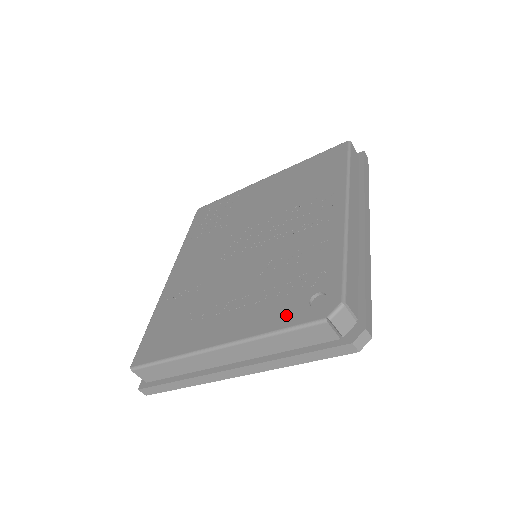
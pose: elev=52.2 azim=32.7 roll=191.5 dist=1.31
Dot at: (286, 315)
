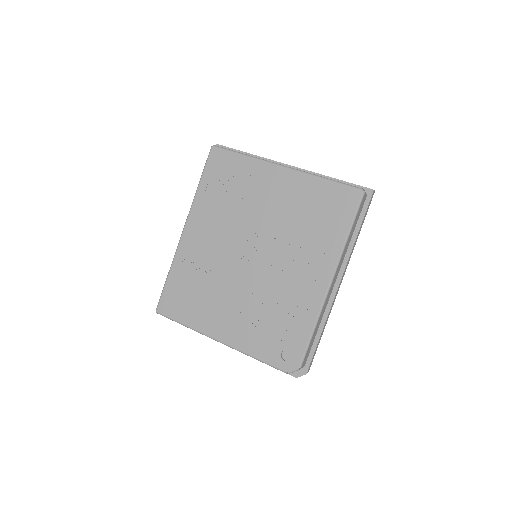
Dot at: (266, 352)
